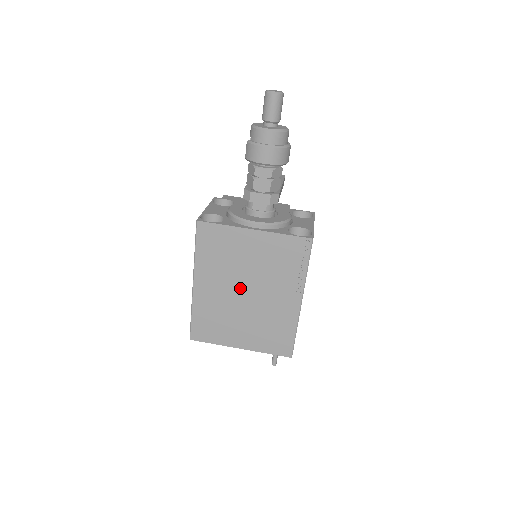
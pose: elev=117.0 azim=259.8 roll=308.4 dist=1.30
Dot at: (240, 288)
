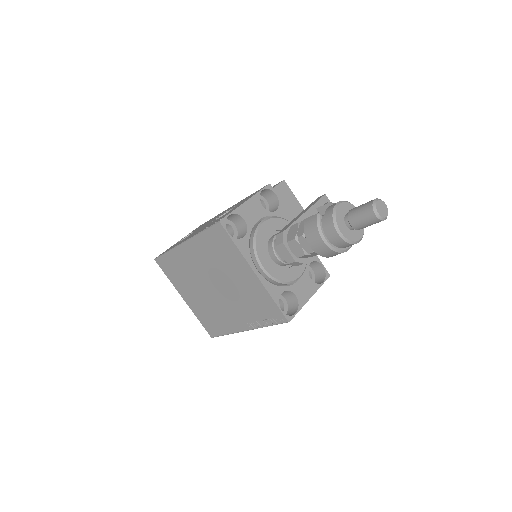
Dot at: (213, 281)
